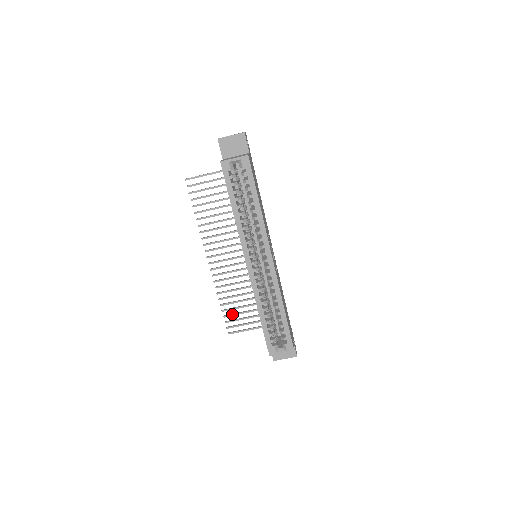
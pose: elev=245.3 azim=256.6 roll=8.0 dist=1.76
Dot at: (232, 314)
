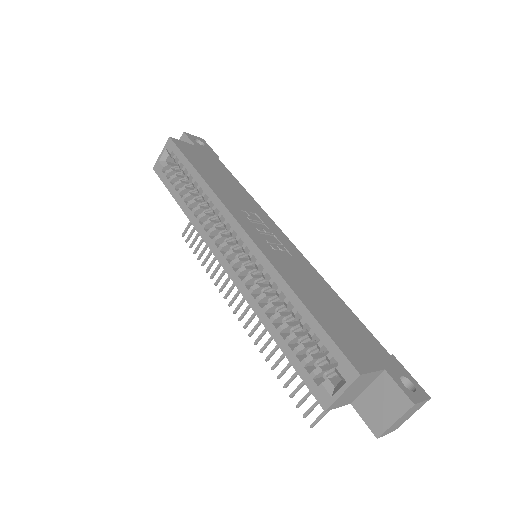
Dot at: (298, 385)
